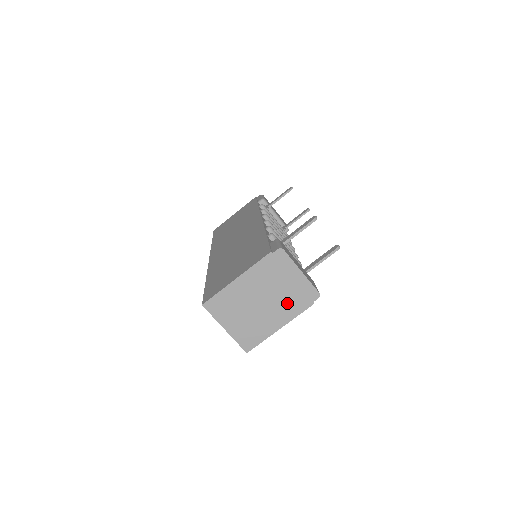
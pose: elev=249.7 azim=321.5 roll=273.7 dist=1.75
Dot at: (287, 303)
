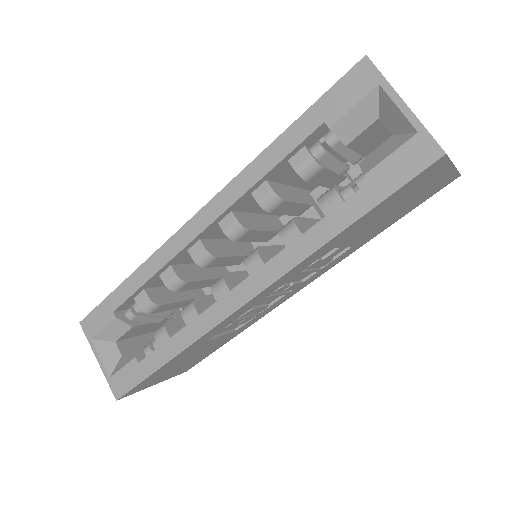
Dot at: occluded
